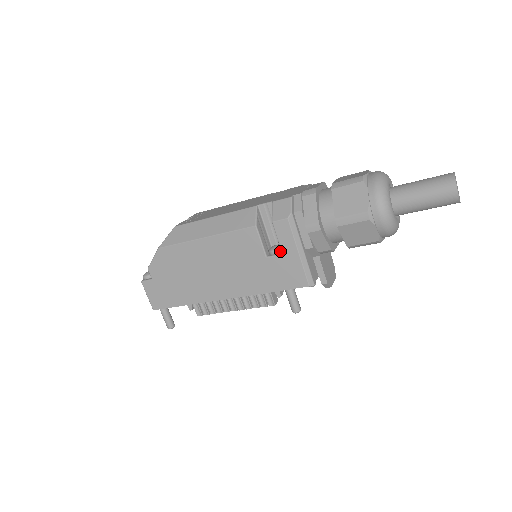
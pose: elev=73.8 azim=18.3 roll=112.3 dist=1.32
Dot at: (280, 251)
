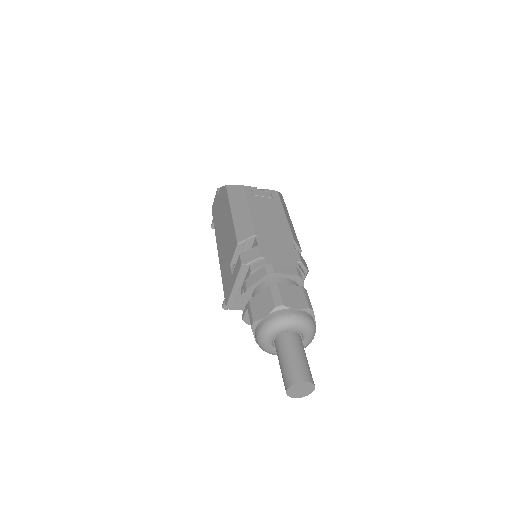
Dot at: occluded
